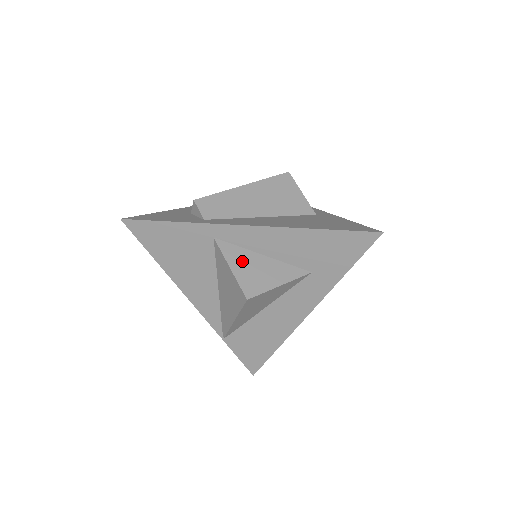
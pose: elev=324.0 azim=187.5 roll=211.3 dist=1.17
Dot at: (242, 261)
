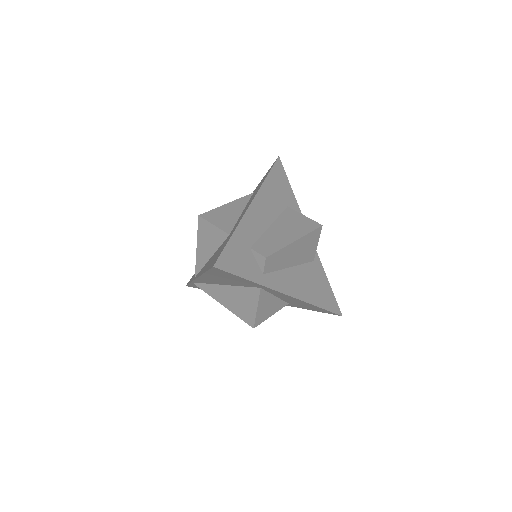
Dot at: (265, 303)
